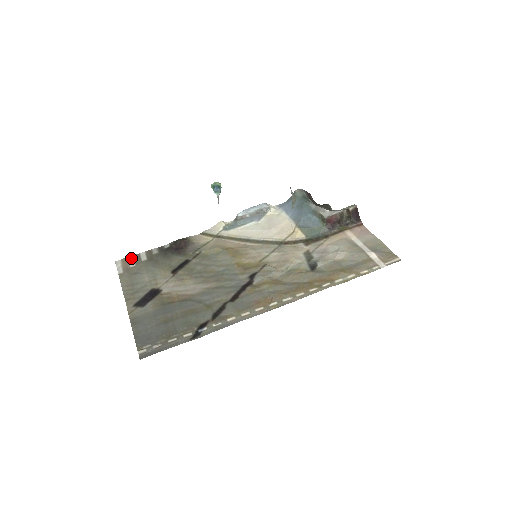
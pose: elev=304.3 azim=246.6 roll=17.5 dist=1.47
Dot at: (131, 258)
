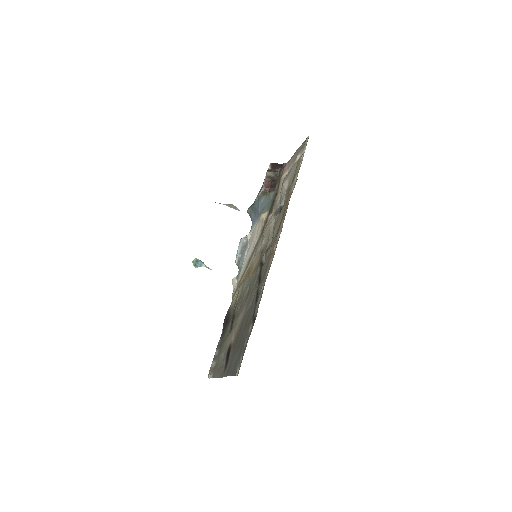
Dot at: (212, 364)
